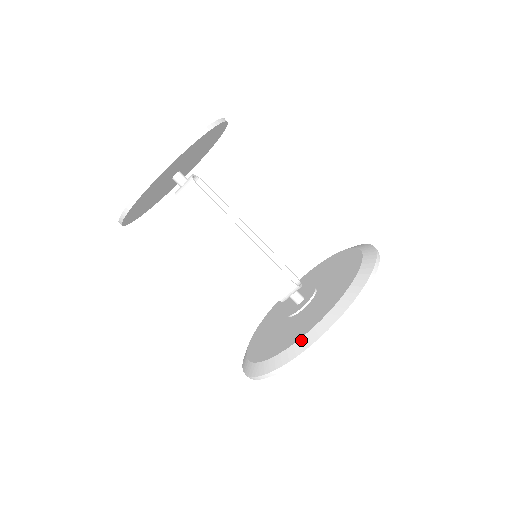
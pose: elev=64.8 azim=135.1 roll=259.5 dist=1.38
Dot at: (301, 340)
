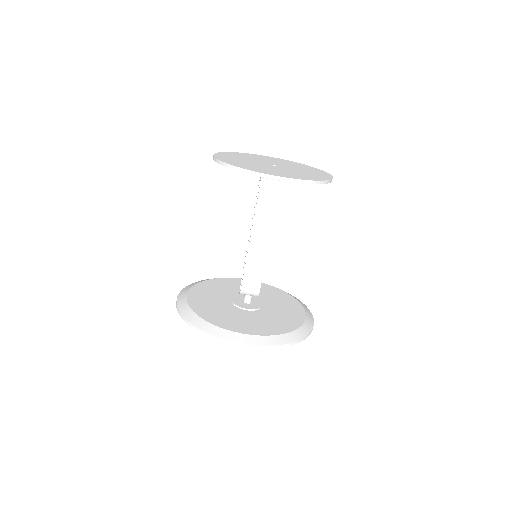
Dot at: (249, 336)
